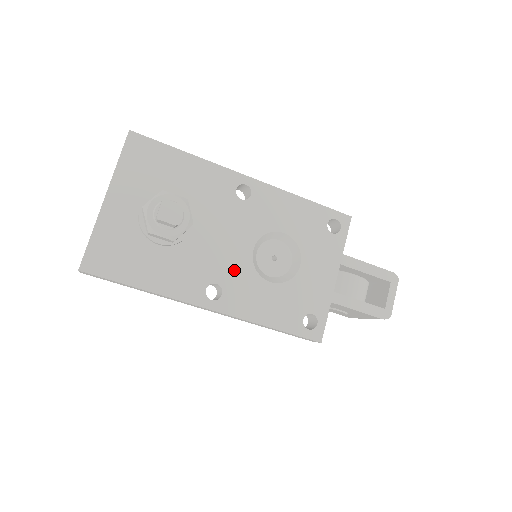
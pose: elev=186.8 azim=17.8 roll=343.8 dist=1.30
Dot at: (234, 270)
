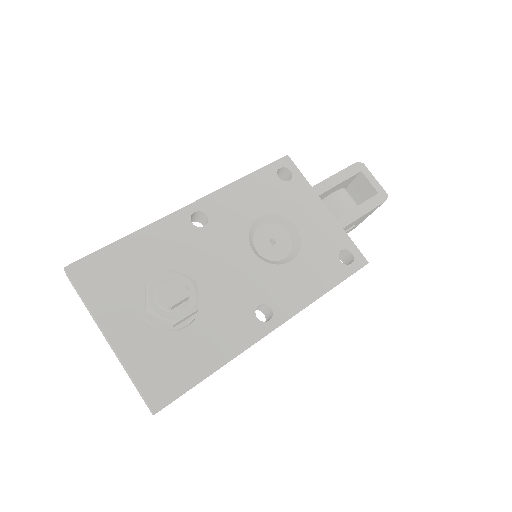
Dot at: (259, 282)
